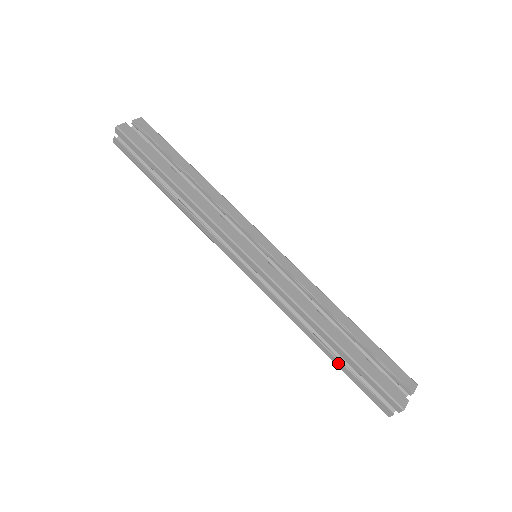
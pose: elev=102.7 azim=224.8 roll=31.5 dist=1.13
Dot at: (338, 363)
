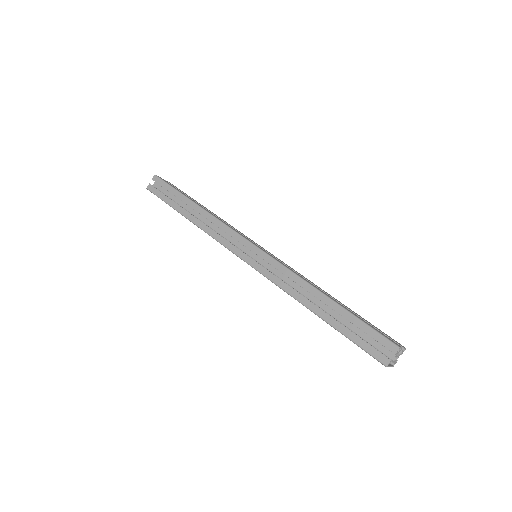
Dot at: (333, 322)
